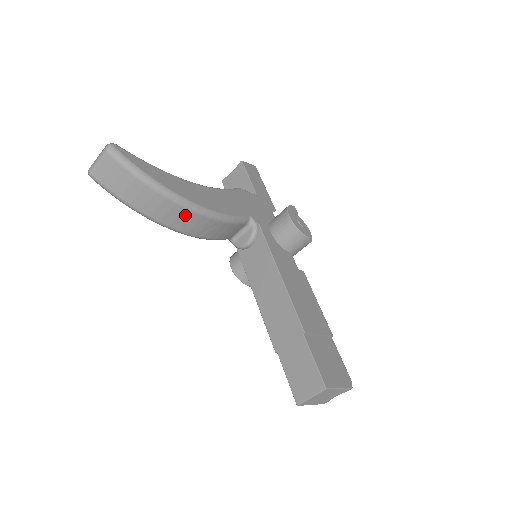
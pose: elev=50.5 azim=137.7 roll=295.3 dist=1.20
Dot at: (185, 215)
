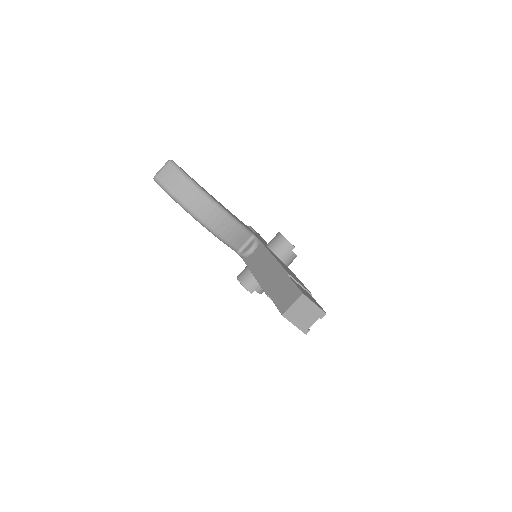
Dot at: (210, 208)
